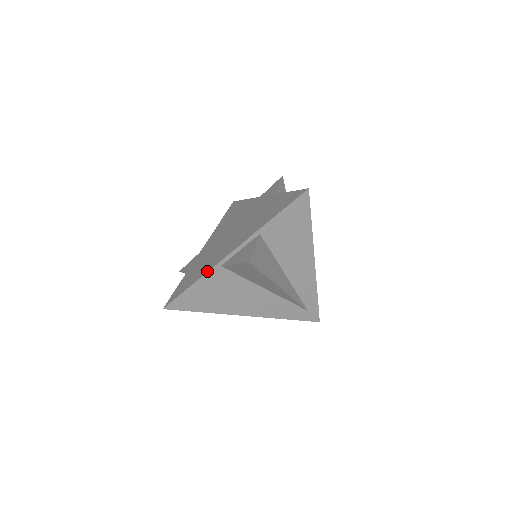
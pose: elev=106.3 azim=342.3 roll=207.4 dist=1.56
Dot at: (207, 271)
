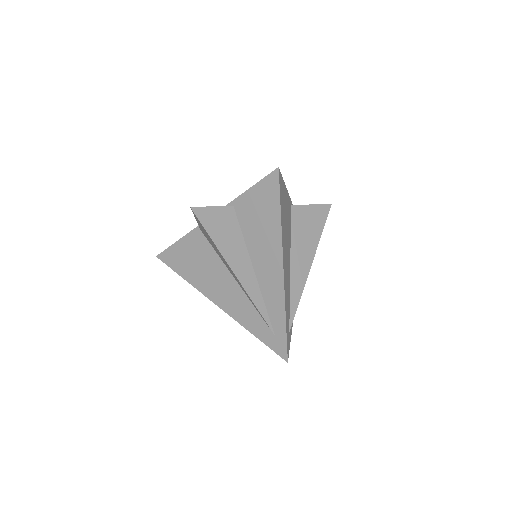
Dot at: (191, 231)
